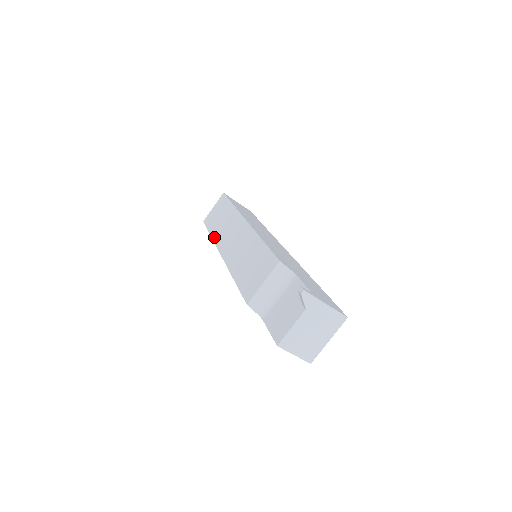
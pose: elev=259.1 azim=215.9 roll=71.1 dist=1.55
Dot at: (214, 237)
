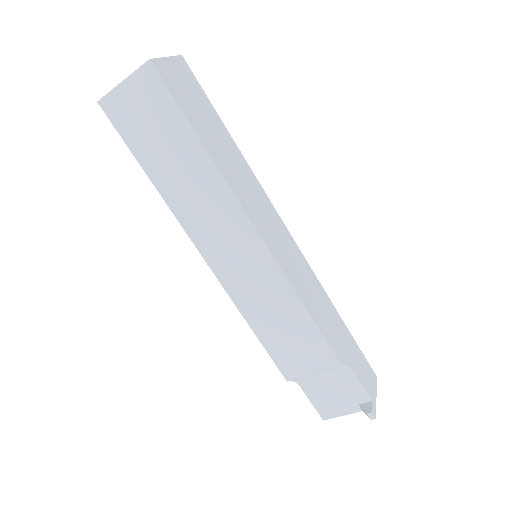
Dot at: (167, 197)
